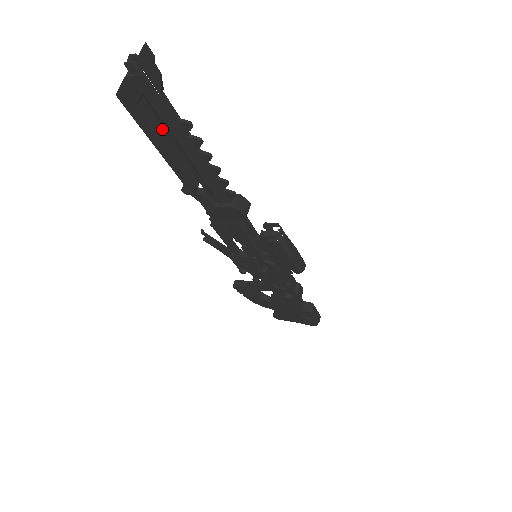
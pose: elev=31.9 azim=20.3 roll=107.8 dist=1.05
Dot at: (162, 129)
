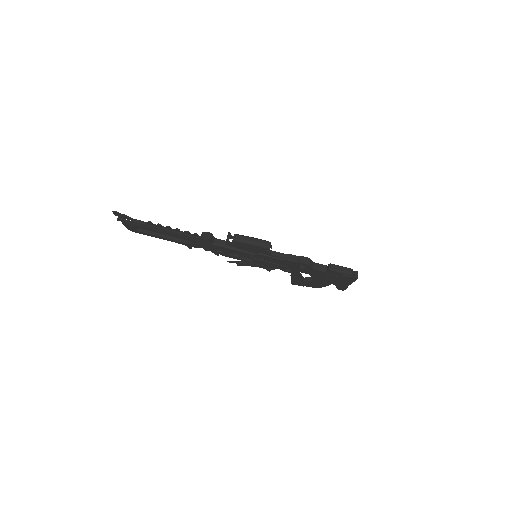
Dot at: (150, 231)
